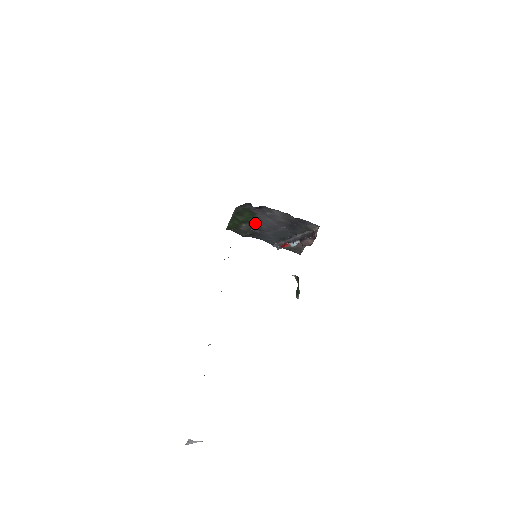
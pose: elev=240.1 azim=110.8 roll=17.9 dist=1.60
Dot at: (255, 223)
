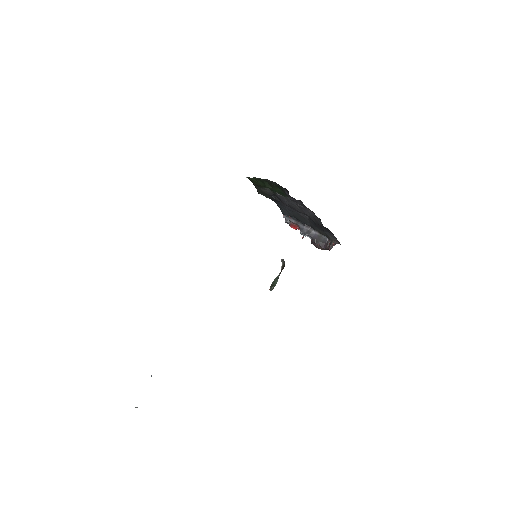
Dot at: (280, 197)
